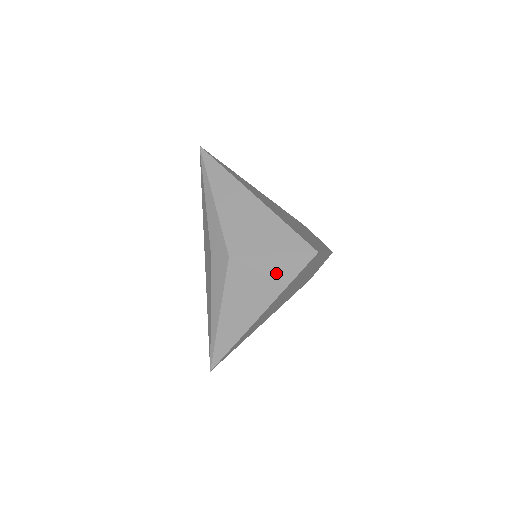
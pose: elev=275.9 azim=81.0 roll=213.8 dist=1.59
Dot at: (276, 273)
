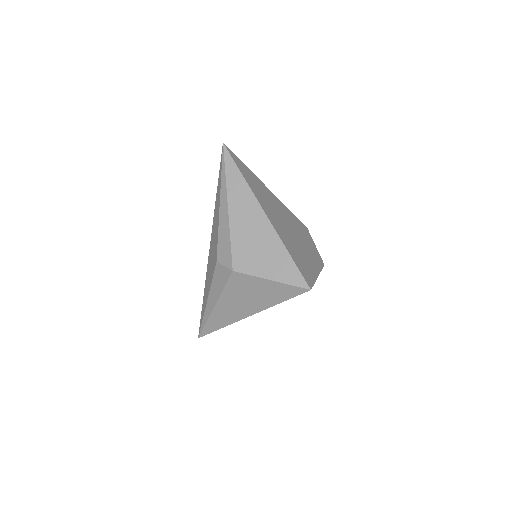
Dot at: (271, 293)
